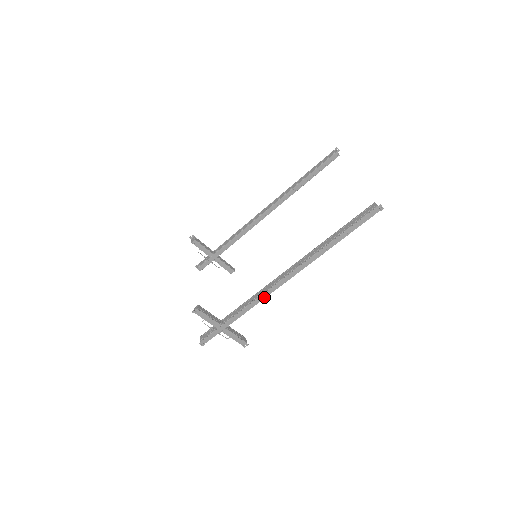
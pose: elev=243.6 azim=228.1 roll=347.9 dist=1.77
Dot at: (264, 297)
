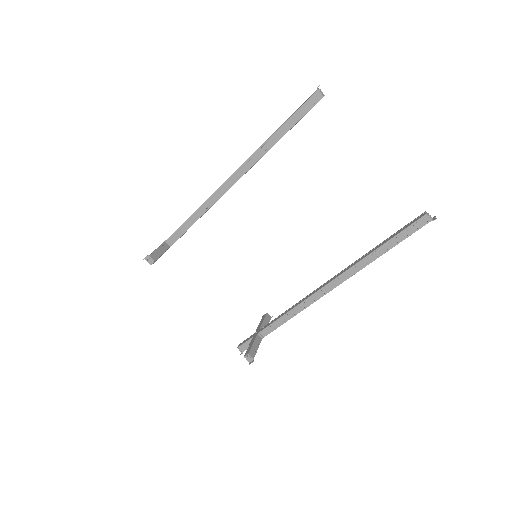
Dot at: (303, 308)
